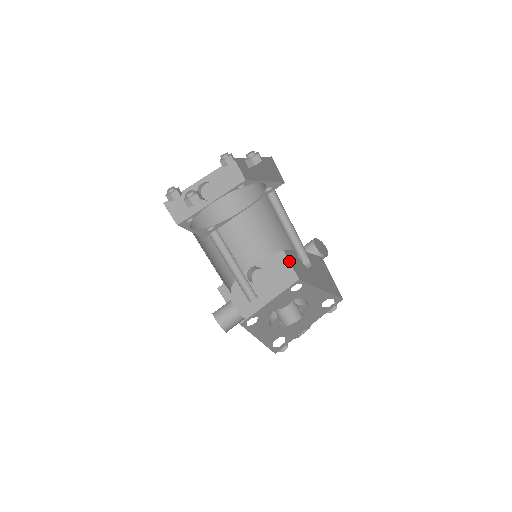
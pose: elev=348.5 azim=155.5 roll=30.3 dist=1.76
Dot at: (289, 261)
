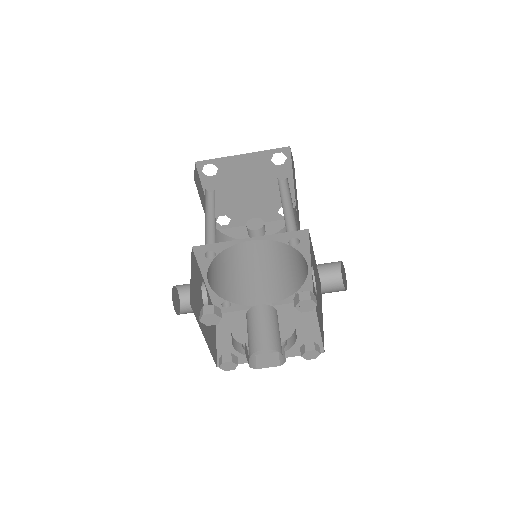
Dot at: occluded
